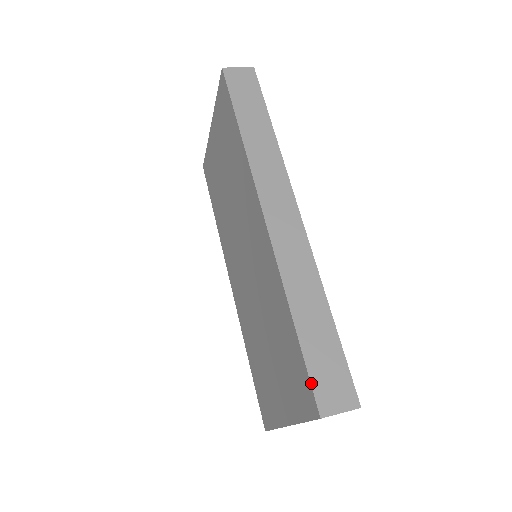
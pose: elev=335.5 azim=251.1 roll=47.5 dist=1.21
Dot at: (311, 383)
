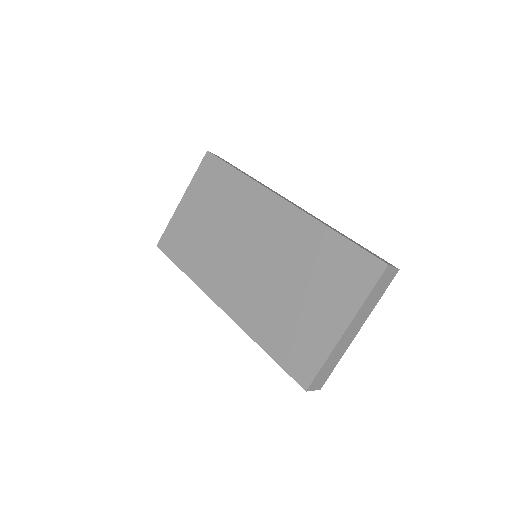
Dot at: (370, 253)
